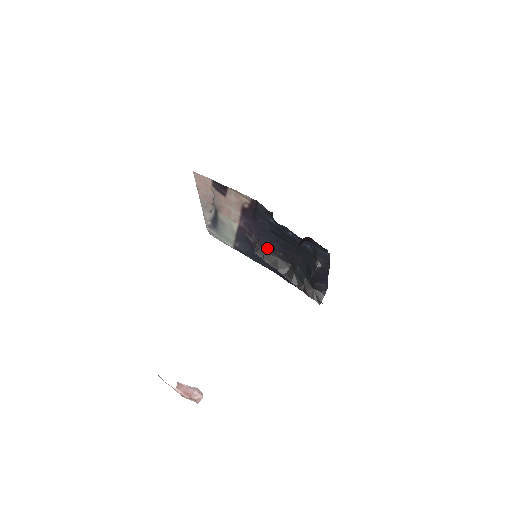
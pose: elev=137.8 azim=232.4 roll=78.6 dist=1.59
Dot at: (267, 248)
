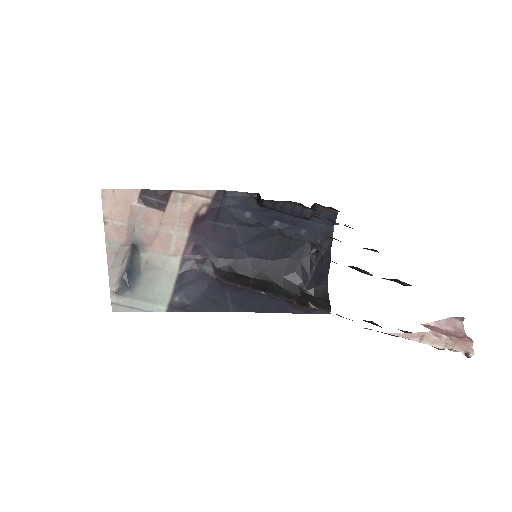
Dot at: (235, 272)
